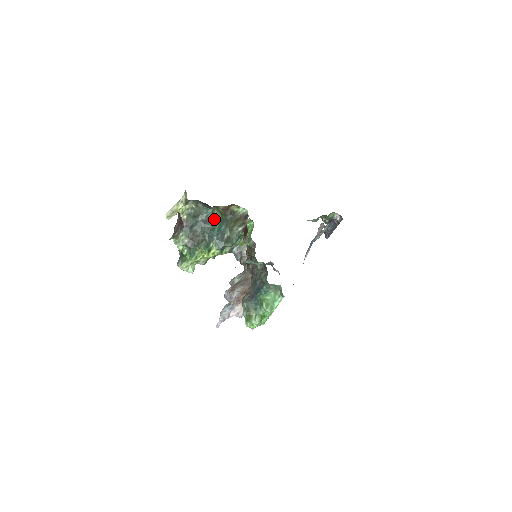
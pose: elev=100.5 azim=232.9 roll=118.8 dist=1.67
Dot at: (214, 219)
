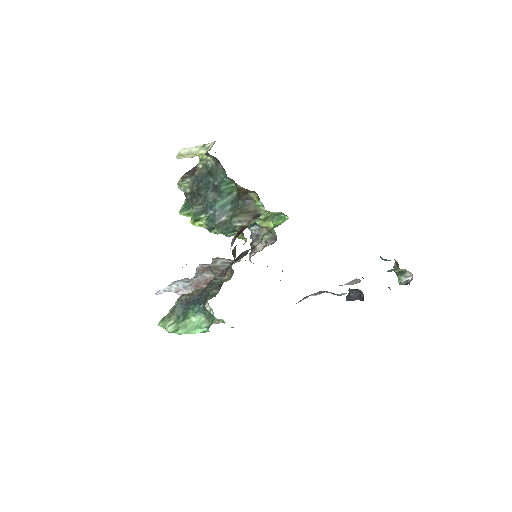
Dot at: (226, 191)
